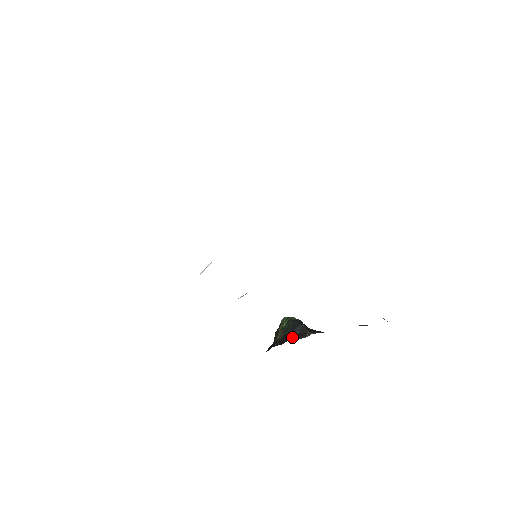
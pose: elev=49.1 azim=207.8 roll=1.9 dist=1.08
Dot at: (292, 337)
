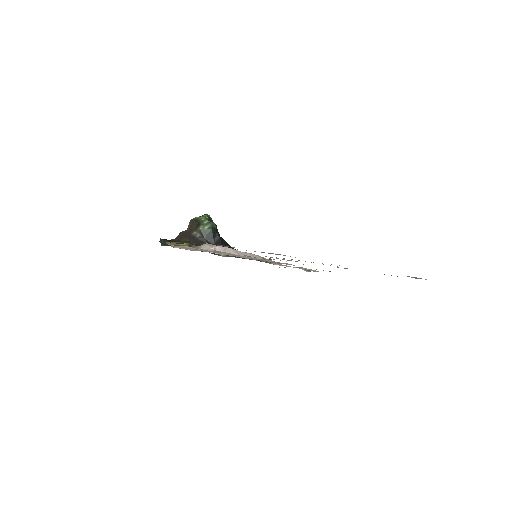
Dot at: occluded
